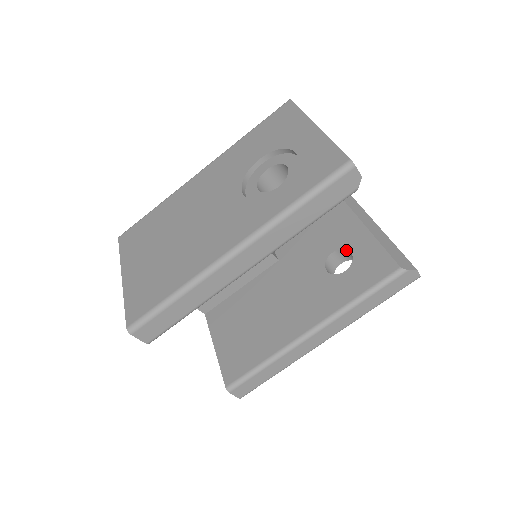
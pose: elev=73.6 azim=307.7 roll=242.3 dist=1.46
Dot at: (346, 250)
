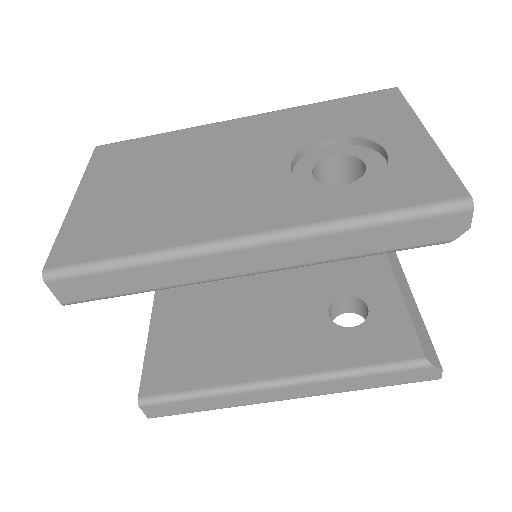
Dot at: (363, 301)
